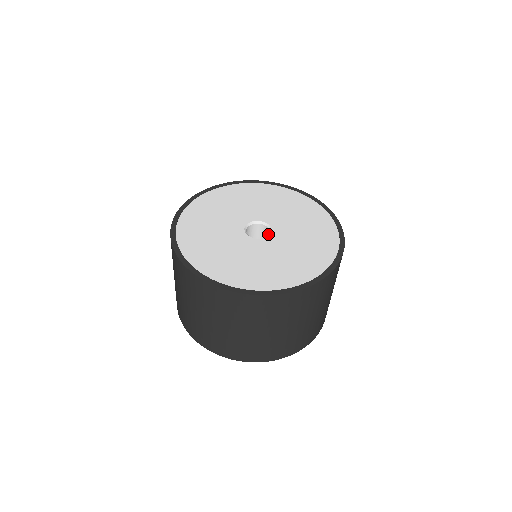
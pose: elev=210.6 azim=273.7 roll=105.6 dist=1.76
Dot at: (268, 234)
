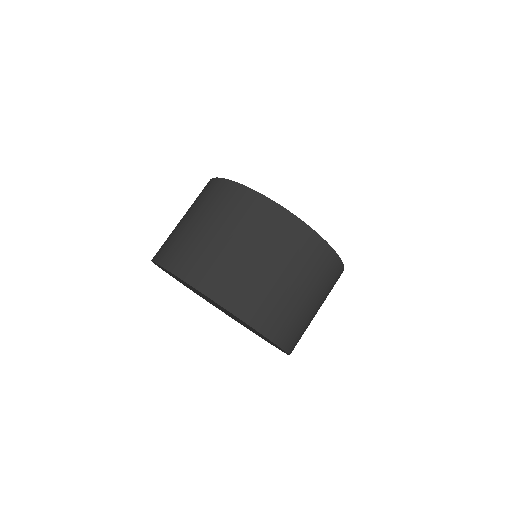
Dot at: occluded
